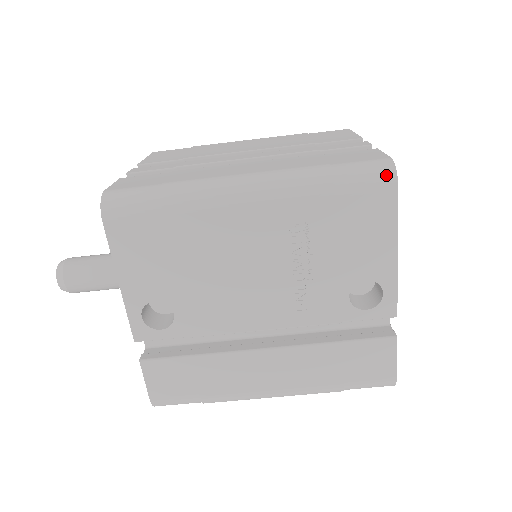
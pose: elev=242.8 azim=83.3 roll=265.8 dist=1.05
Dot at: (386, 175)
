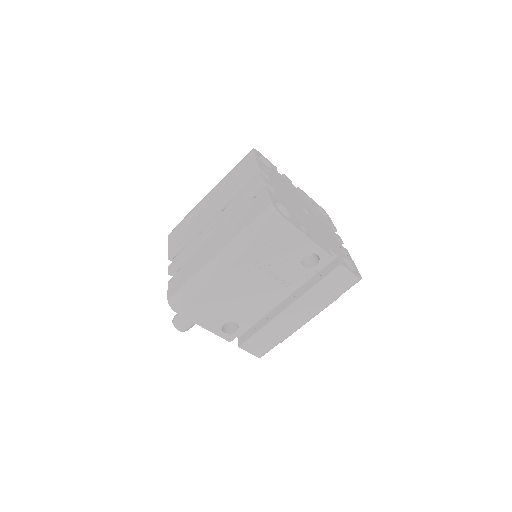
Dot at: (274, 216)
